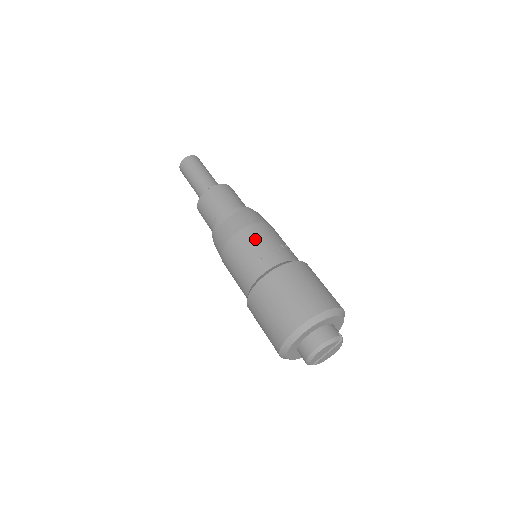
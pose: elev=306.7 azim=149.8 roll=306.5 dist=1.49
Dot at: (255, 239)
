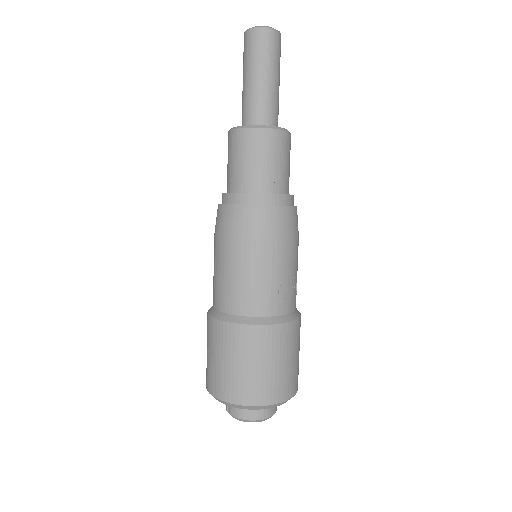
Dot at: (292, 263)
